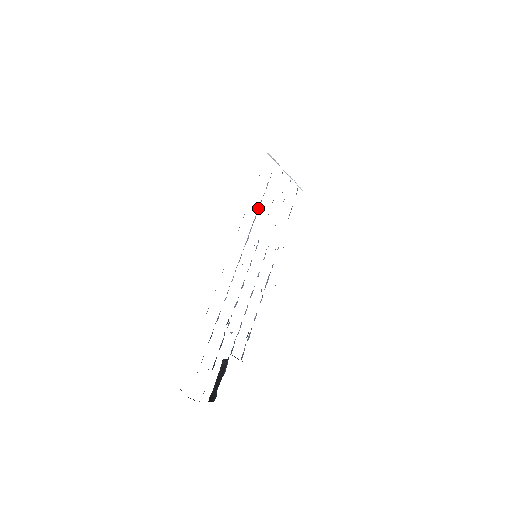
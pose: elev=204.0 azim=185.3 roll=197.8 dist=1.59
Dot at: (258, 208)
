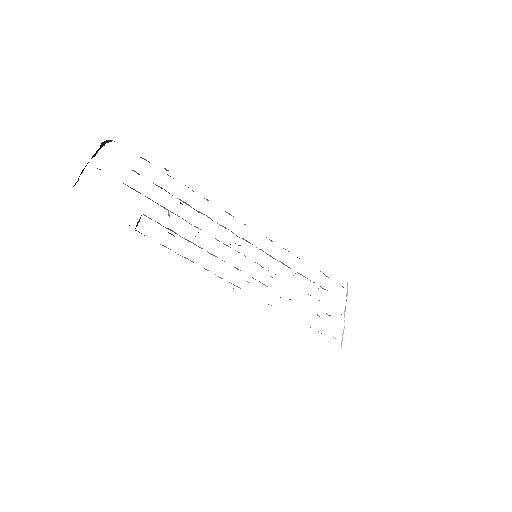
Dot at: occluded
